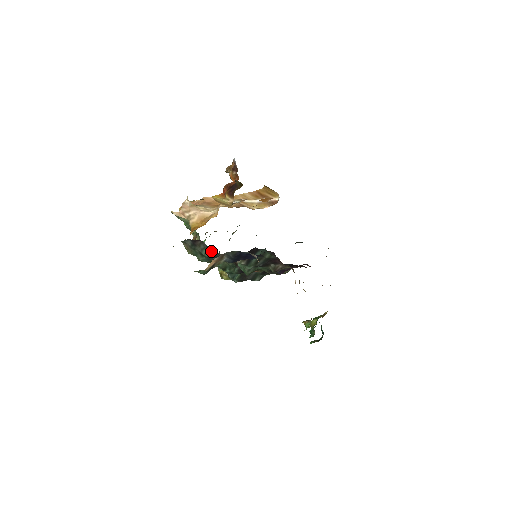
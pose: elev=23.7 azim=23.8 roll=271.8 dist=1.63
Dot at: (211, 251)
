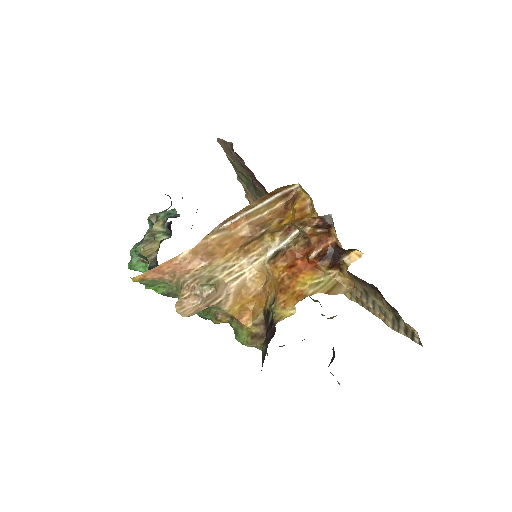
Dot at: occluded
